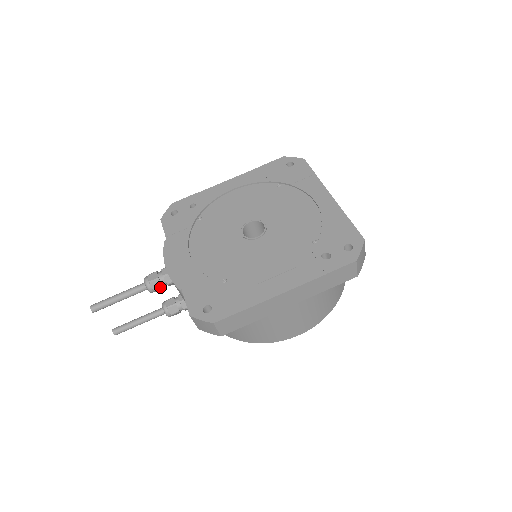
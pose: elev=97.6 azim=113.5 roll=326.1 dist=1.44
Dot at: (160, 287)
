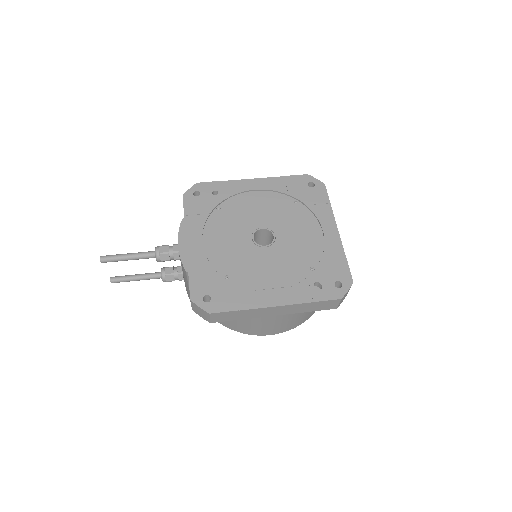
Dot at: (167, 260)
